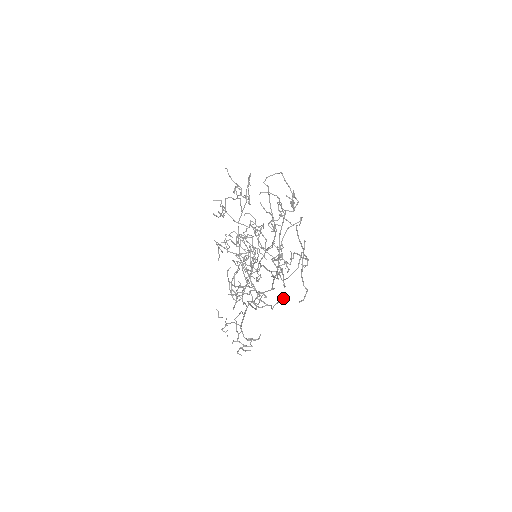
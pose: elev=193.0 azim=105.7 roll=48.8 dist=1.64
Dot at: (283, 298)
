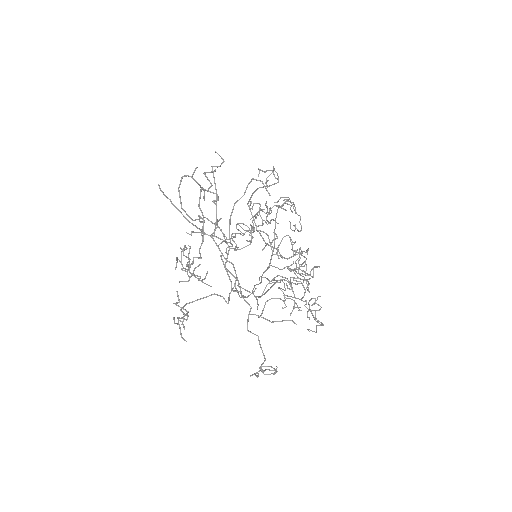
Dot at: (222, 260)
